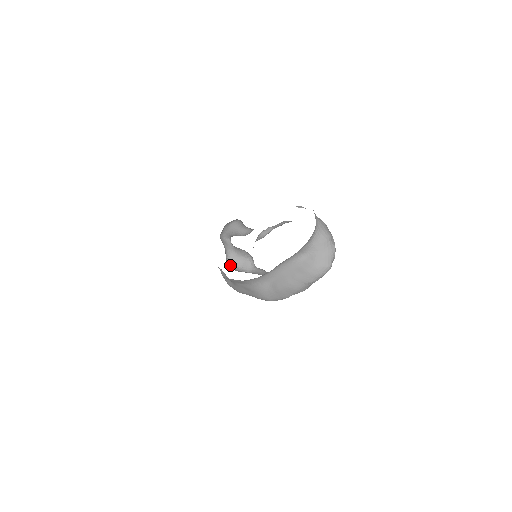
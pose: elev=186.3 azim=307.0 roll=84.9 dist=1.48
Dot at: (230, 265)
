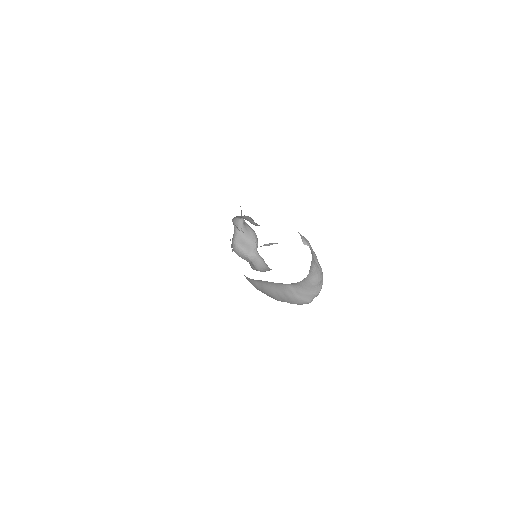
Dot at: (235, 245)
